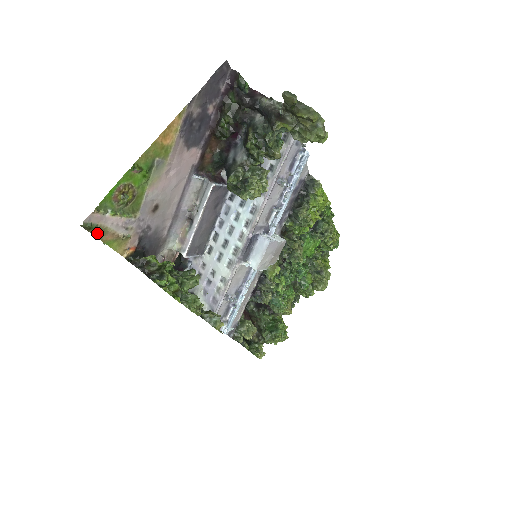
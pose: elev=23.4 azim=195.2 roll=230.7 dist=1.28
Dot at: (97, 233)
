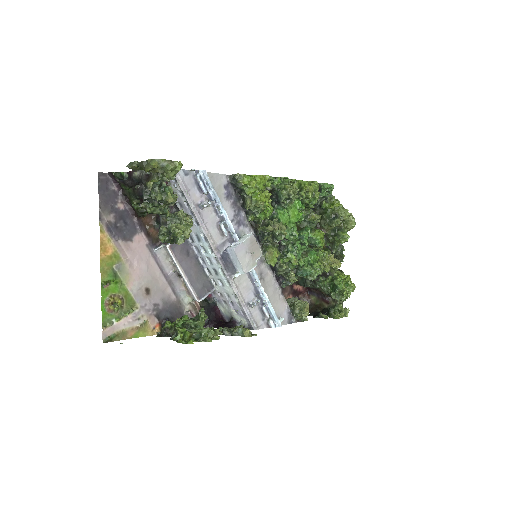
Dot at: (120, 338)
